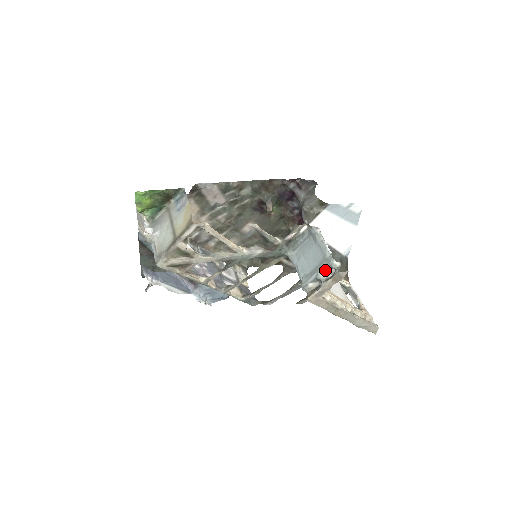
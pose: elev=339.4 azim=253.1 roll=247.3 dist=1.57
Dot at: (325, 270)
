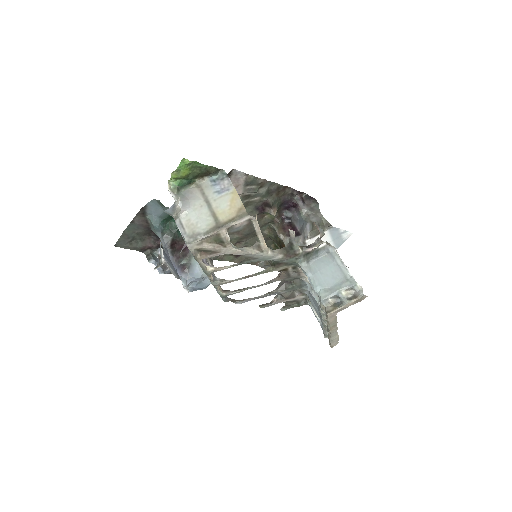
Dot at: (346, 290)
